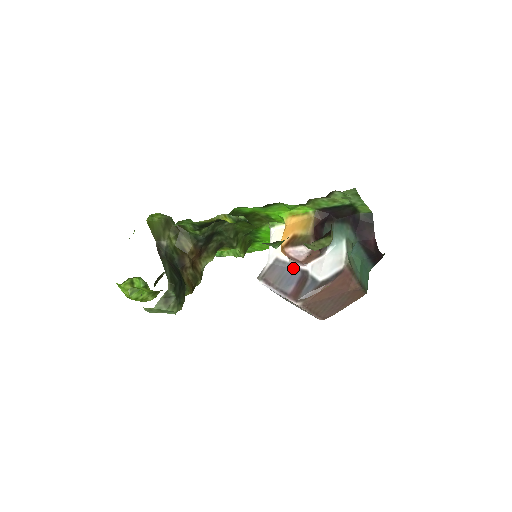
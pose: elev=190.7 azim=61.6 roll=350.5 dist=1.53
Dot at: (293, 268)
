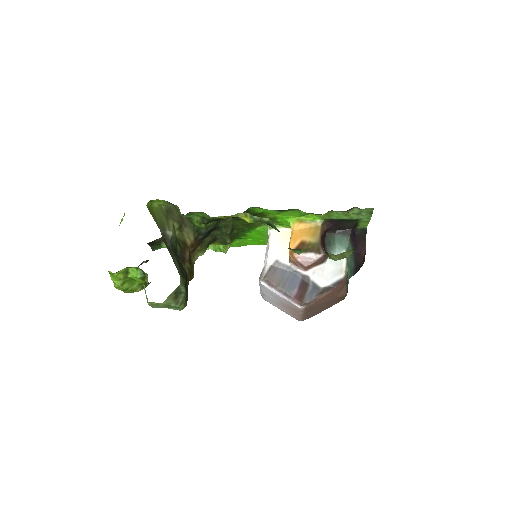
Dot at: (293, 272)
